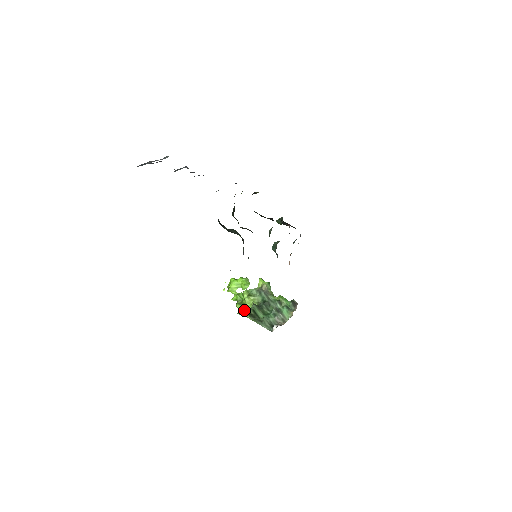
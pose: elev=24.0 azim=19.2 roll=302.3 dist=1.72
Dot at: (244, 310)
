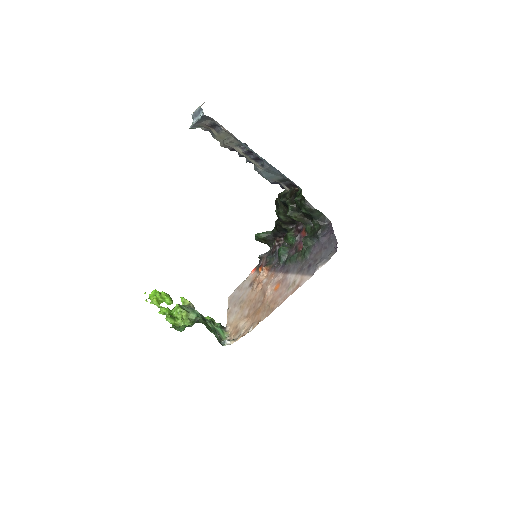
Dot at: (177, 325)
